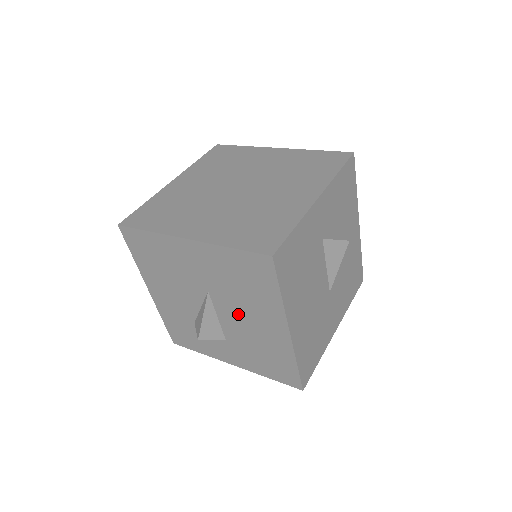
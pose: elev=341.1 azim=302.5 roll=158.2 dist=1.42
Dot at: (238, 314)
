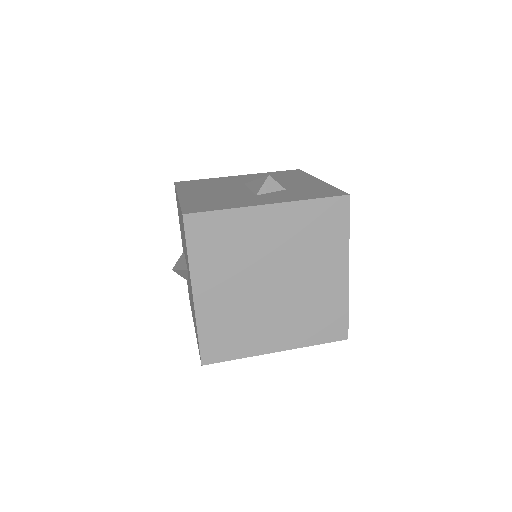
Dot at: occluded
